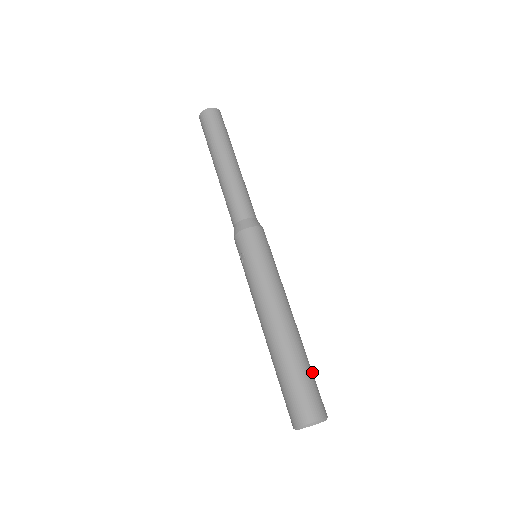
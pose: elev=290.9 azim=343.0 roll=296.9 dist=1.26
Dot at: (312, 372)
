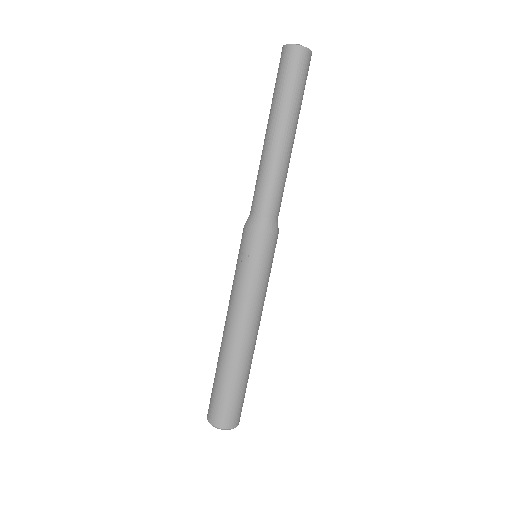
Dot at: occluded
